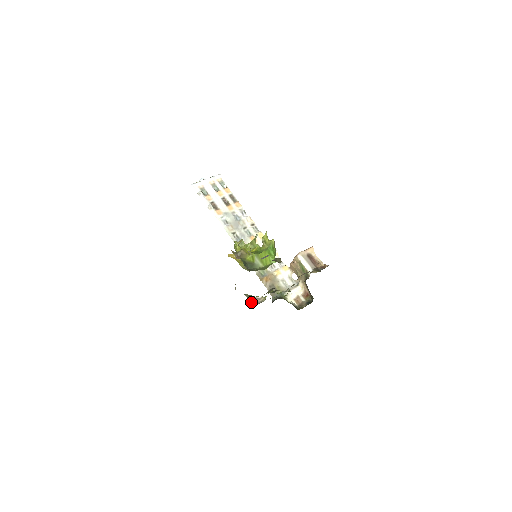
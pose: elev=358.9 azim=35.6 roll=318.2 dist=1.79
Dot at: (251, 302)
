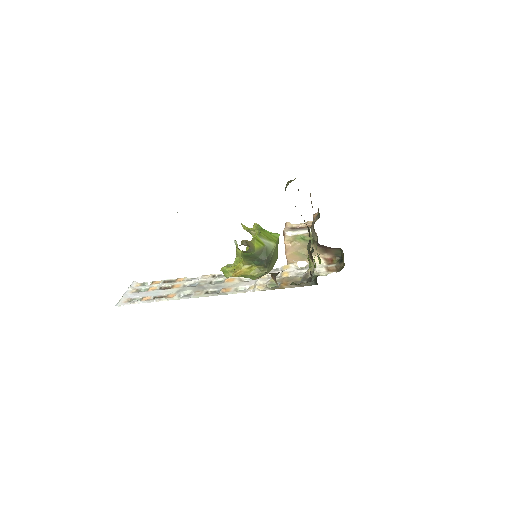
Dot at: (305, 279)
